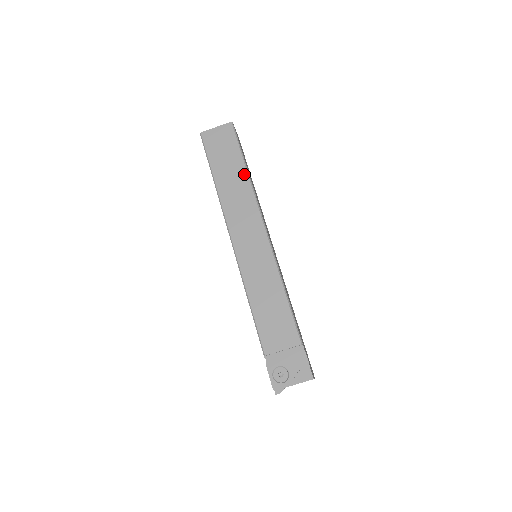
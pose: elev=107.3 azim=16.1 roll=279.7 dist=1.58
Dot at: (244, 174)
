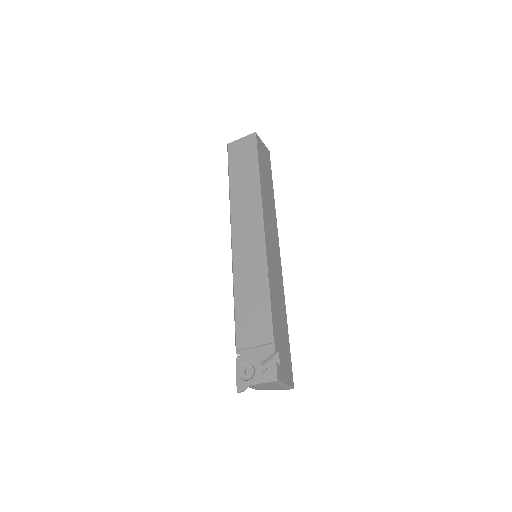
Dot at: (255, 177)
